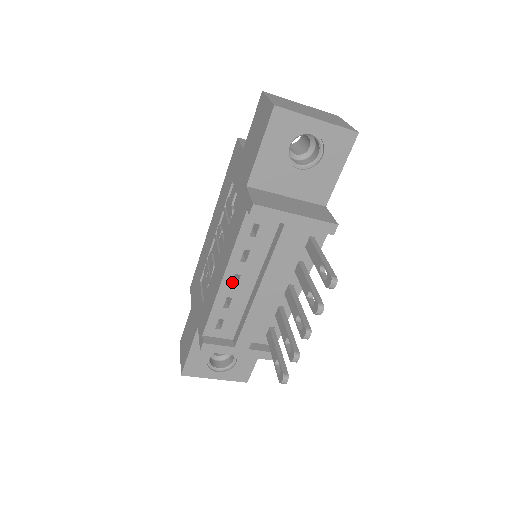
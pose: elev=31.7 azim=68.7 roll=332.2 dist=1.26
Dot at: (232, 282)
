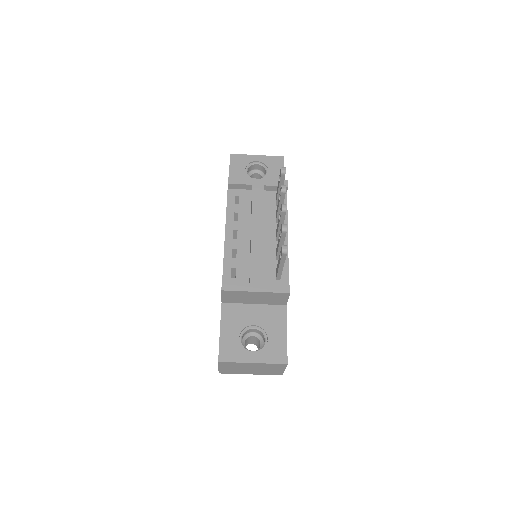
Dot at: (234, 241)
